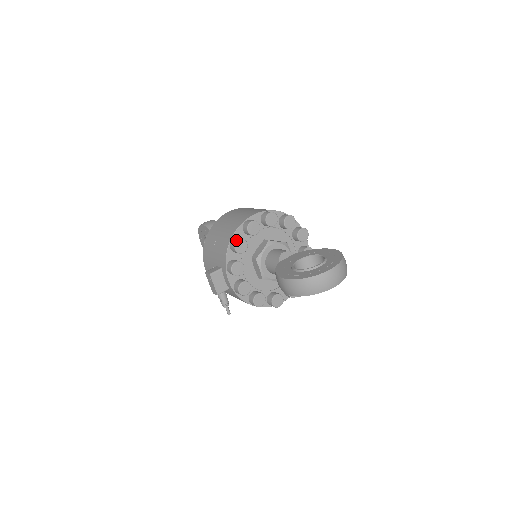
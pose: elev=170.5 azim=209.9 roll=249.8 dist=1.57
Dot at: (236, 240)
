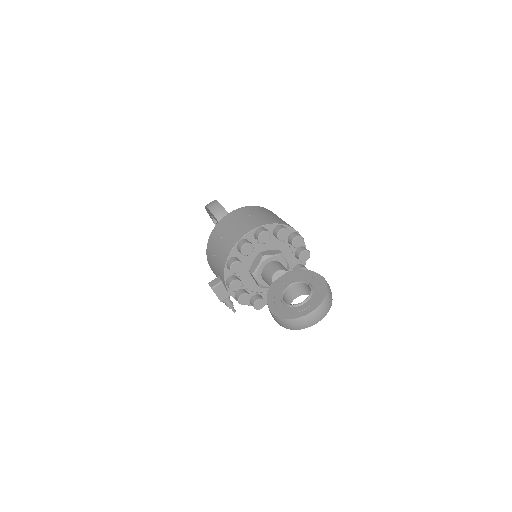
Dot at: (231, 263)
